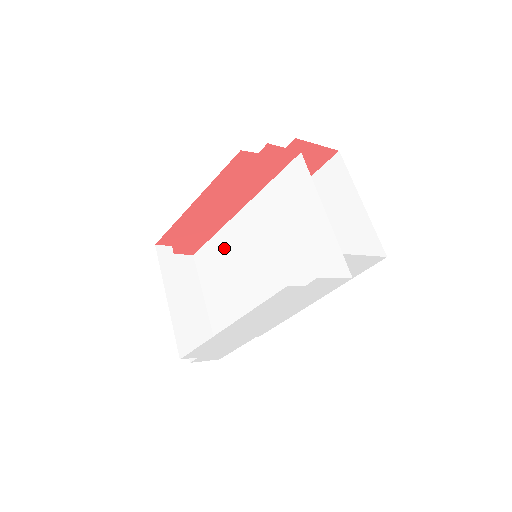
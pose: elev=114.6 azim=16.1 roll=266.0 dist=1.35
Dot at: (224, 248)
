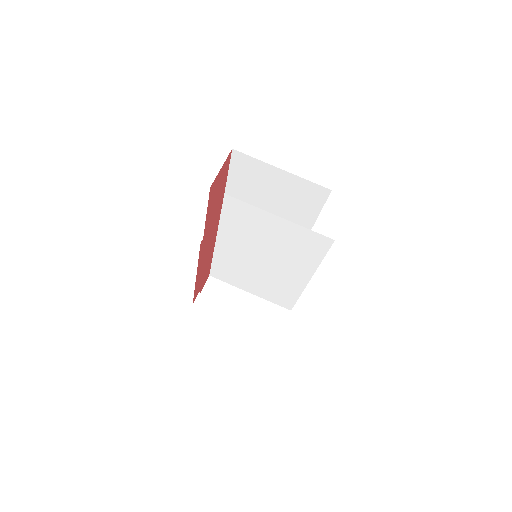
Dot at: (228, 263)
